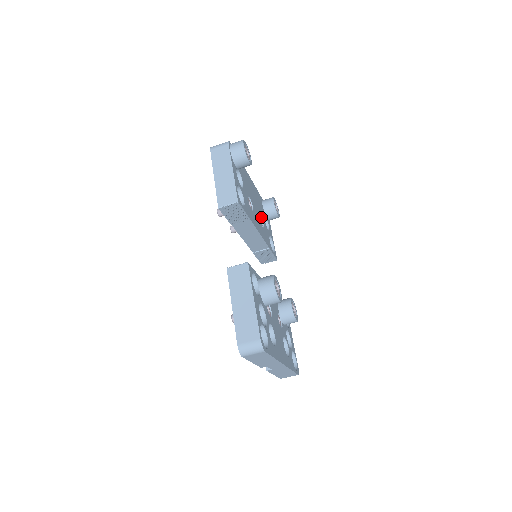
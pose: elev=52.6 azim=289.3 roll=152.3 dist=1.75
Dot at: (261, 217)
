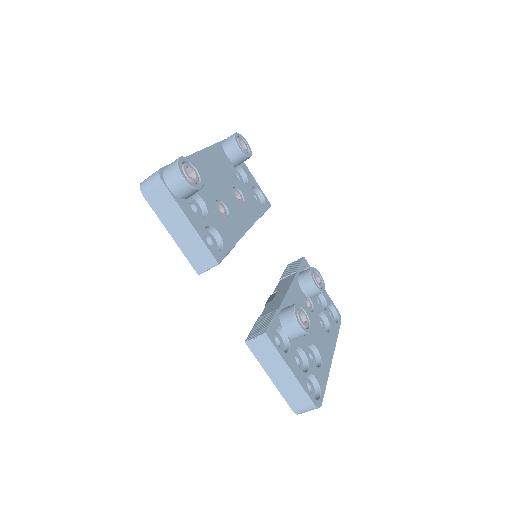
Dot at: (235, 187)
